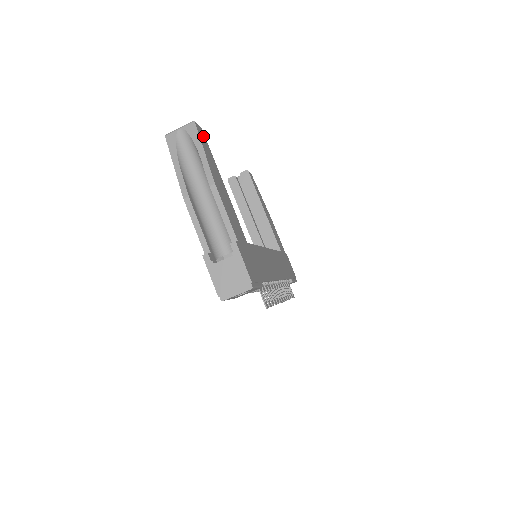
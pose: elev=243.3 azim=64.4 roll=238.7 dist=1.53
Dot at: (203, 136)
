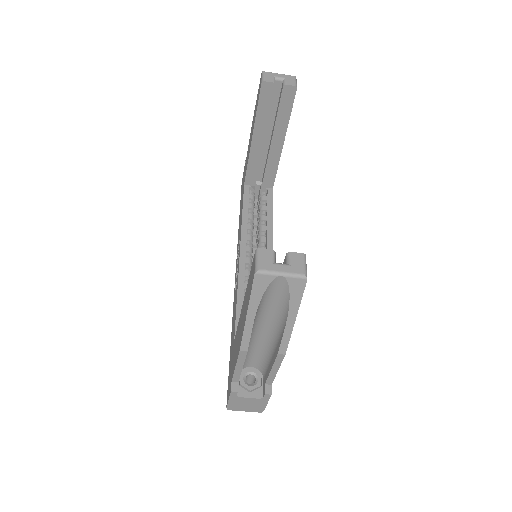
Dot at: occluded
